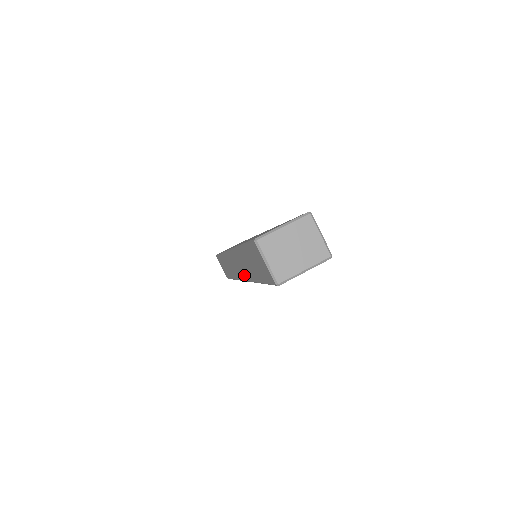
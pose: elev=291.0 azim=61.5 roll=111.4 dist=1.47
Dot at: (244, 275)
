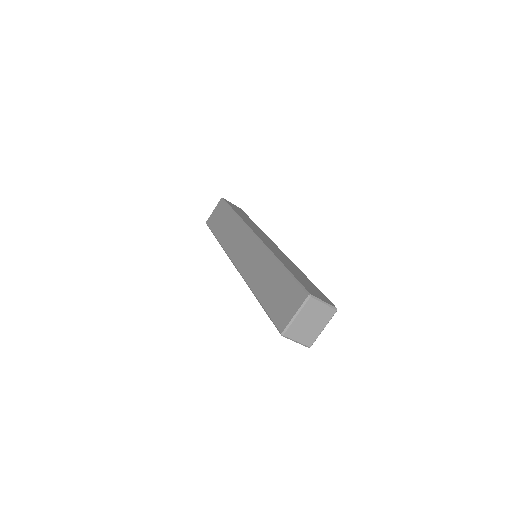
Dot at: occluded
